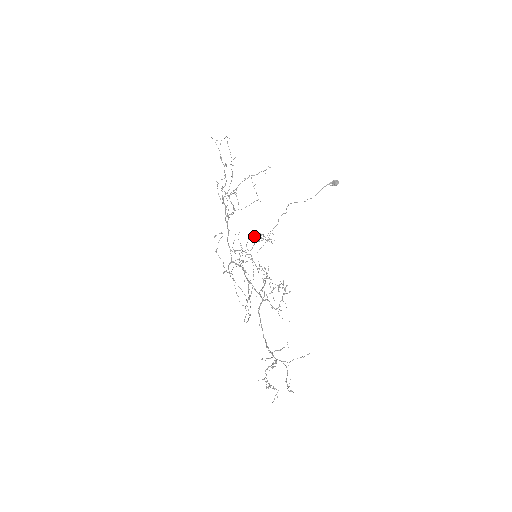
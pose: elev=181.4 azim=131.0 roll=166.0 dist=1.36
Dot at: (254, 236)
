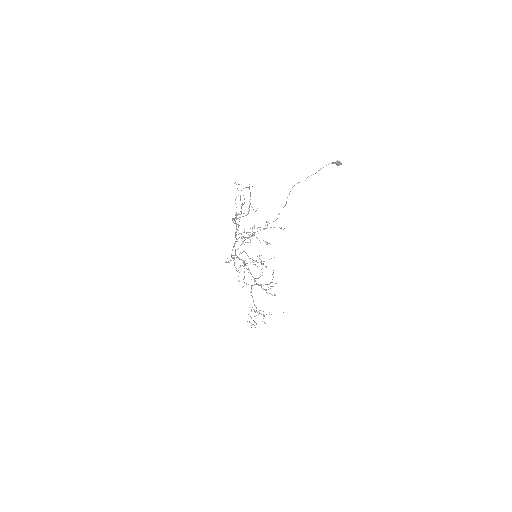
Dot at: occluded
